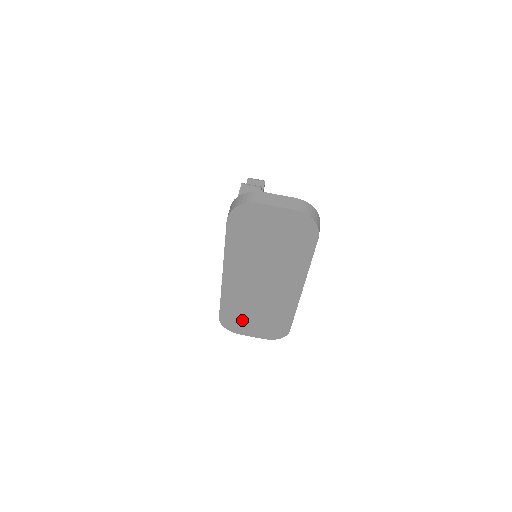
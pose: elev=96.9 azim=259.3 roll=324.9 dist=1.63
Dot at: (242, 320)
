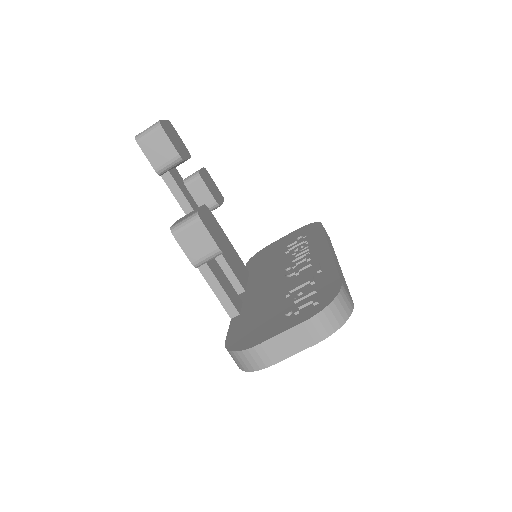
Dot at: occluded
